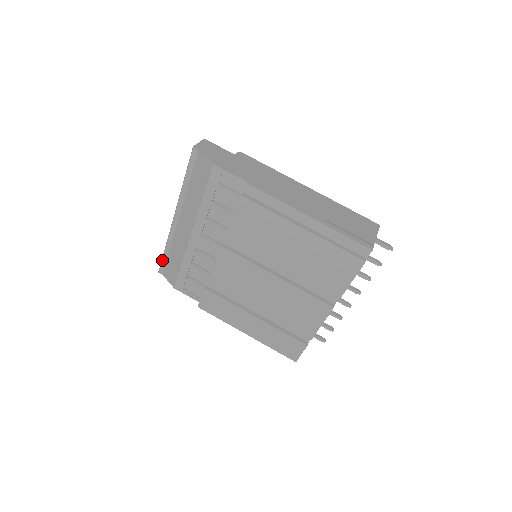
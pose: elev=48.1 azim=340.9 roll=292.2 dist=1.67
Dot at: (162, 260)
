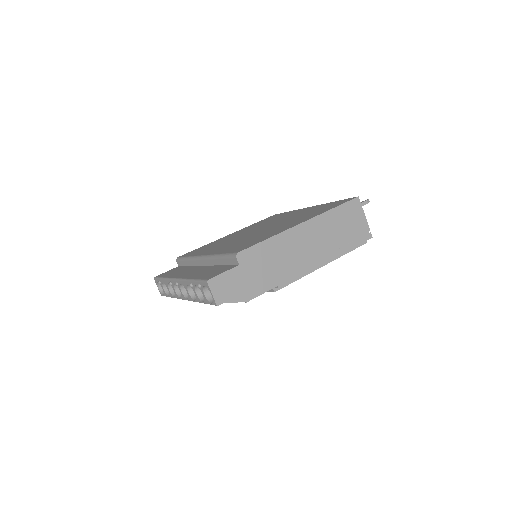
Dot at: occluded
